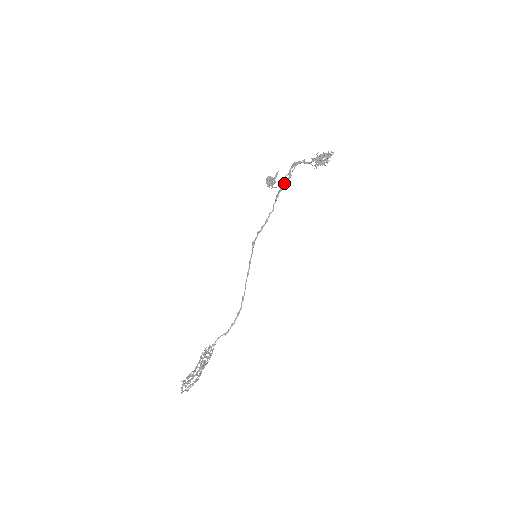
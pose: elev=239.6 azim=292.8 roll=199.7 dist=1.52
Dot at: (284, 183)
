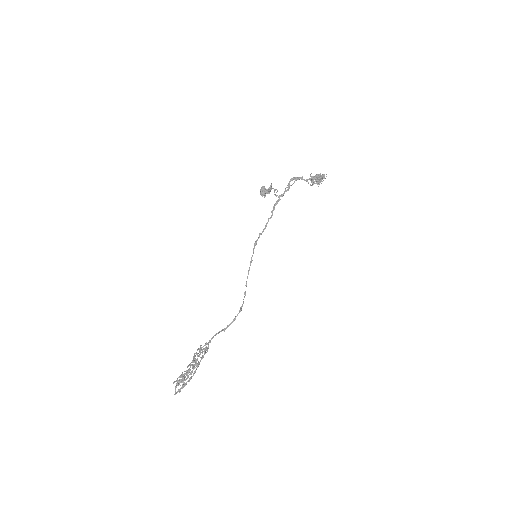
Dot at: (283, 194)
